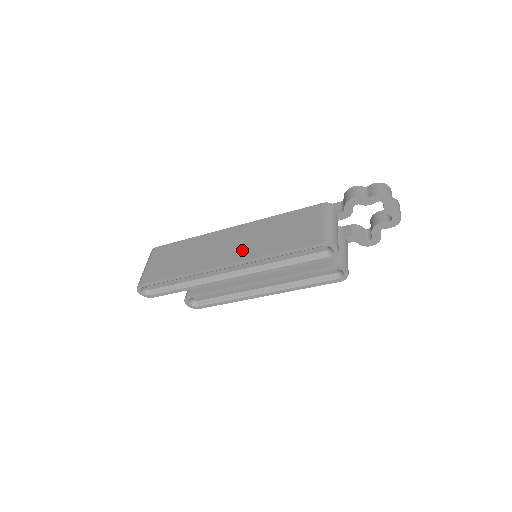
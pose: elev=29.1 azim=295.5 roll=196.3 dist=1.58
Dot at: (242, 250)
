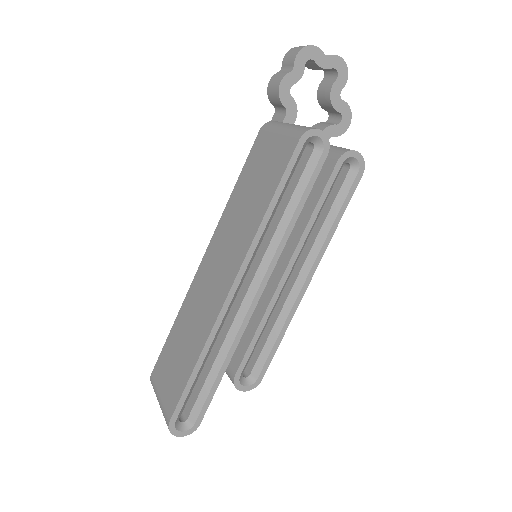
Dot at: (233, 254)
